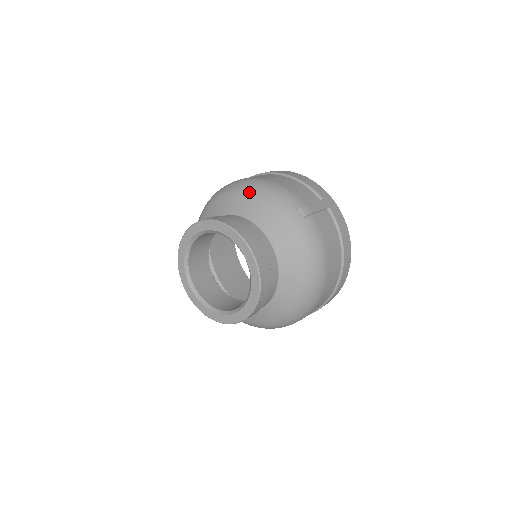
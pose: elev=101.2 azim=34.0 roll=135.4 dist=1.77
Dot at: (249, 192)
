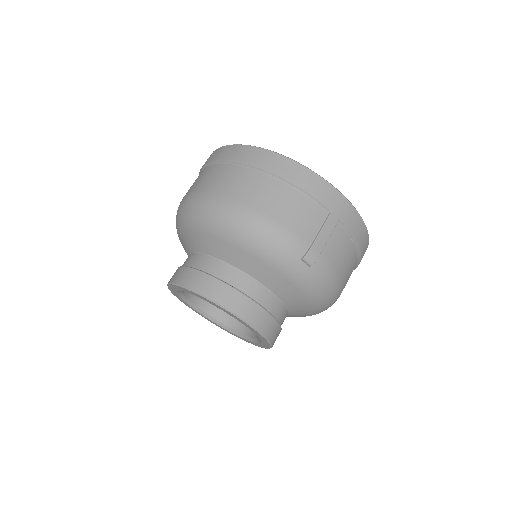
Dot at: (234, 238)
